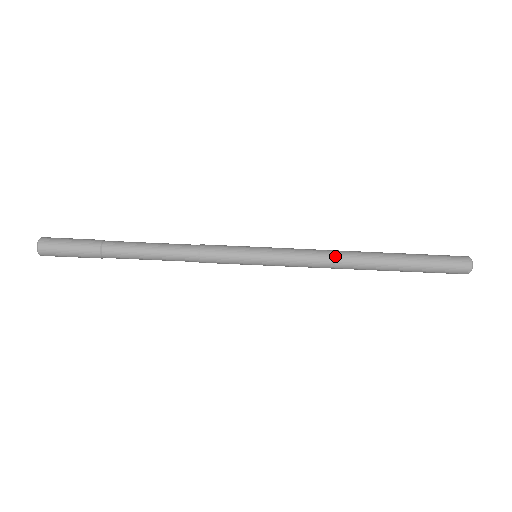
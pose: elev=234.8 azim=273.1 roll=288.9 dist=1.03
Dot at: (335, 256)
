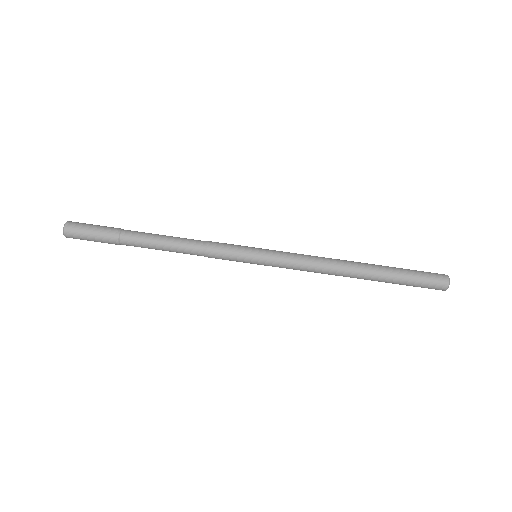
Dot at: (326, 265)
